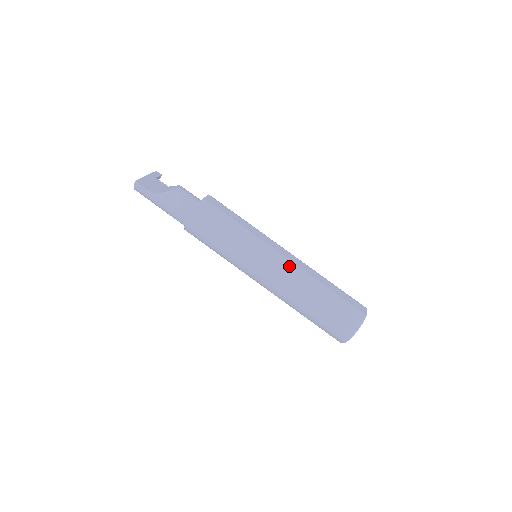
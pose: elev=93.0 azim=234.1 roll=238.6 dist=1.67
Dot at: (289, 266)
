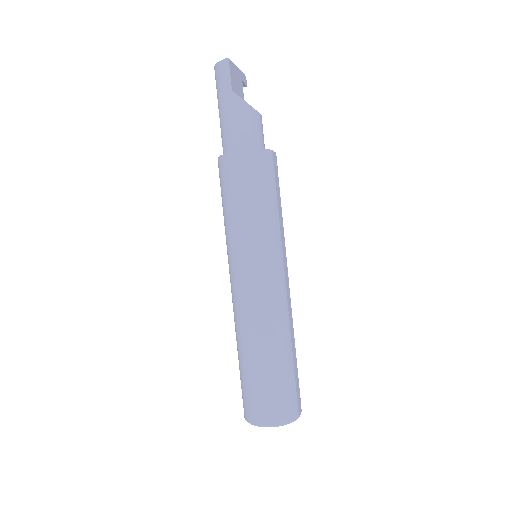
Dot at: (282, 300)
